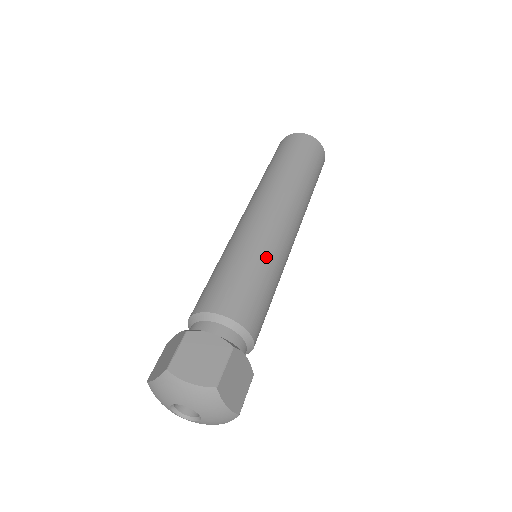
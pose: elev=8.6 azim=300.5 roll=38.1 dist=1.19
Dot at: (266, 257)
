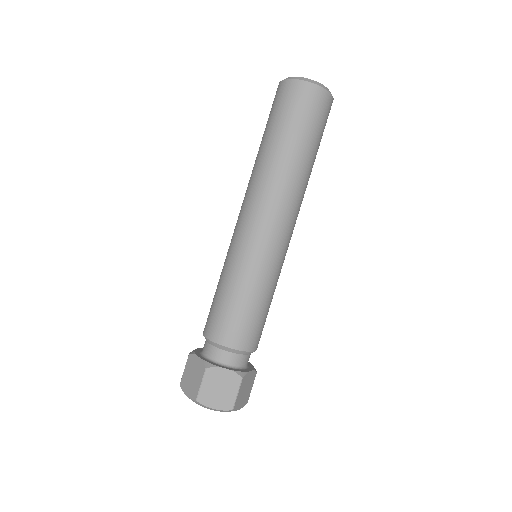
Dot at: (266, 281)
